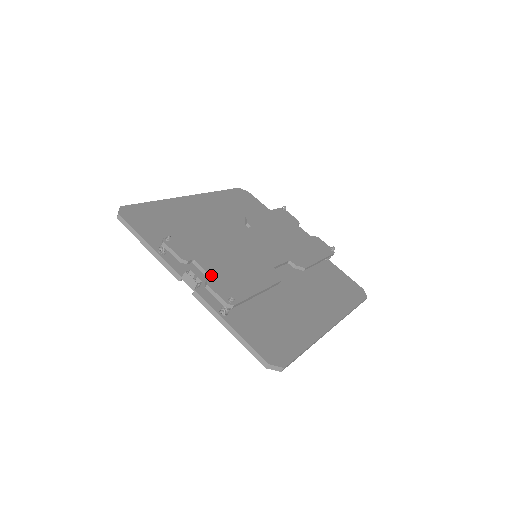
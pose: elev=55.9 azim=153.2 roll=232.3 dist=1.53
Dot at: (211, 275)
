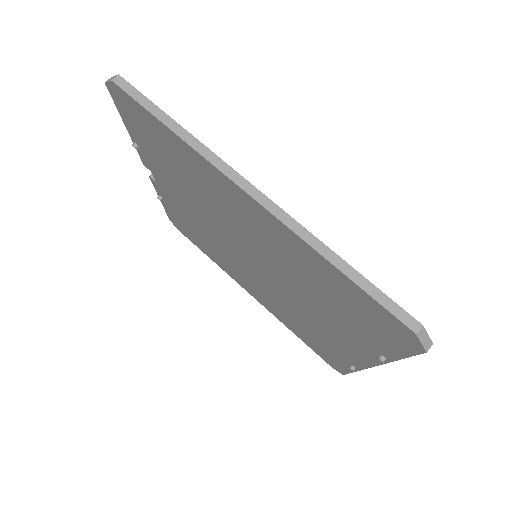
Dot at: occluded
